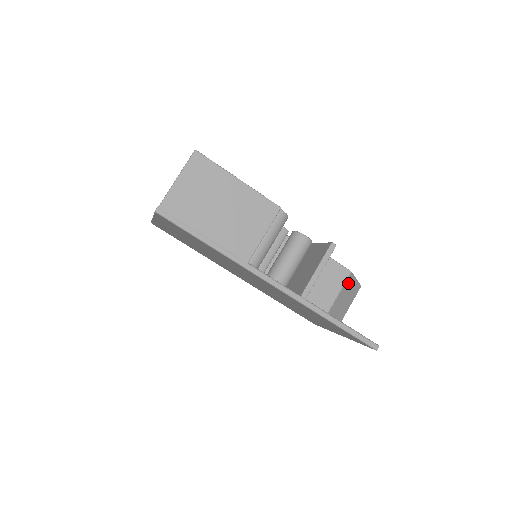
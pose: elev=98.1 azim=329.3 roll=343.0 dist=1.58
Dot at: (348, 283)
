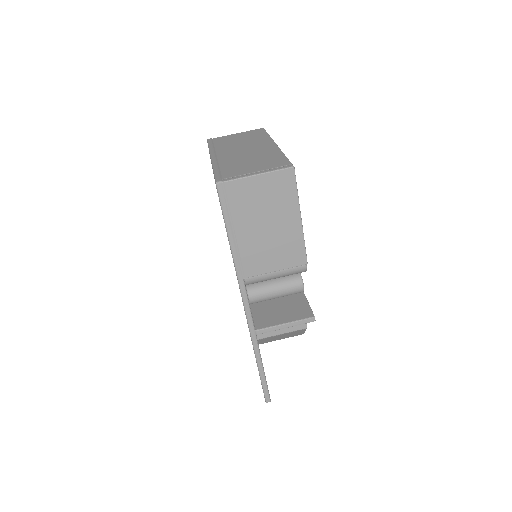
Dot at: (297, 331)
